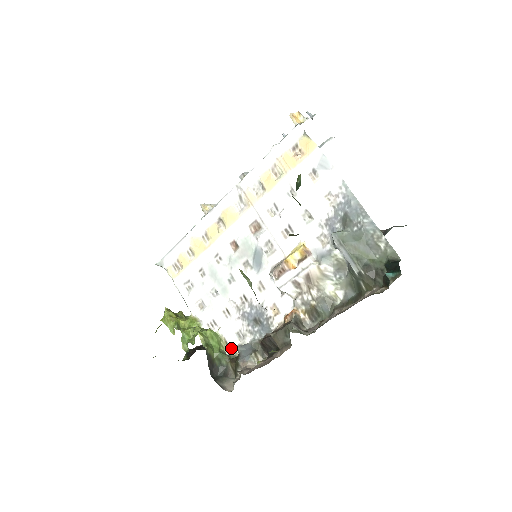
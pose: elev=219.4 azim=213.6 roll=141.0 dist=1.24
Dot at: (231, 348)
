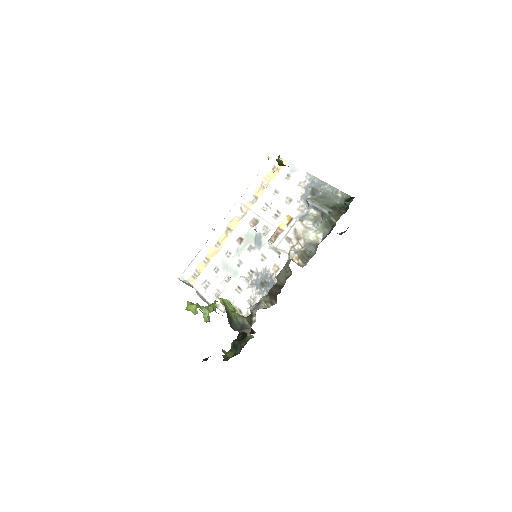
Dot at: (245, 314)
